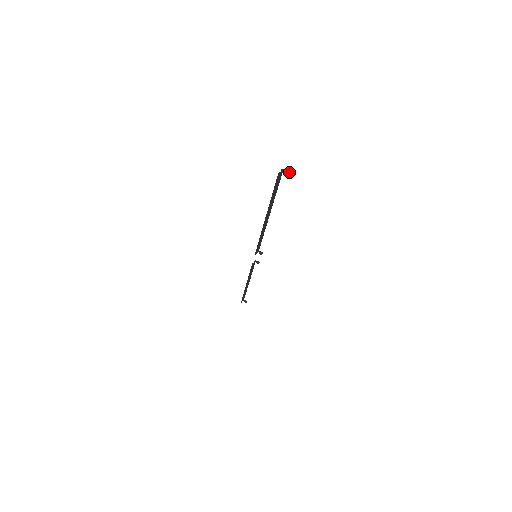
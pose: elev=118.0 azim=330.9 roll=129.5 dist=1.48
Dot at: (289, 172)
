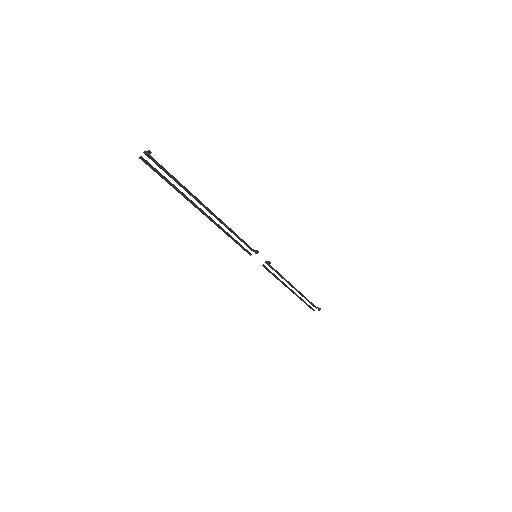
Dot at: (150, 153)
